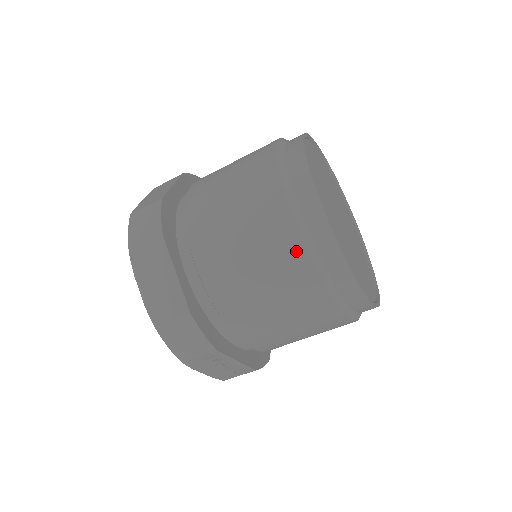
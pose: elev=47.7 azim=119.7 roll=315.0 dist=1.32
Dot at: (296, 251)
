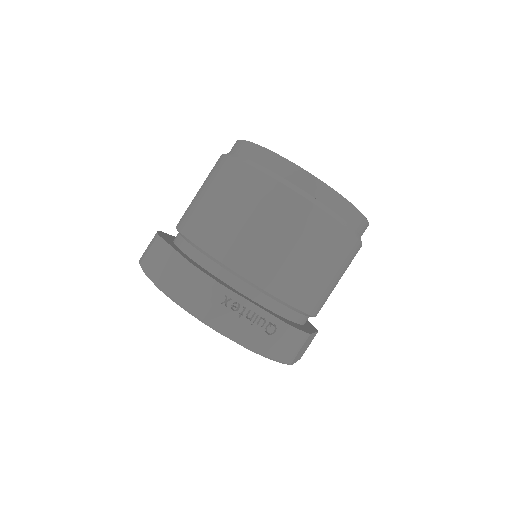
Dot at: (245, 172)
